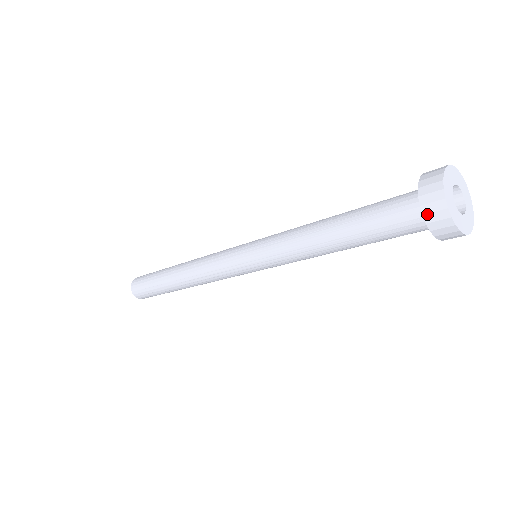
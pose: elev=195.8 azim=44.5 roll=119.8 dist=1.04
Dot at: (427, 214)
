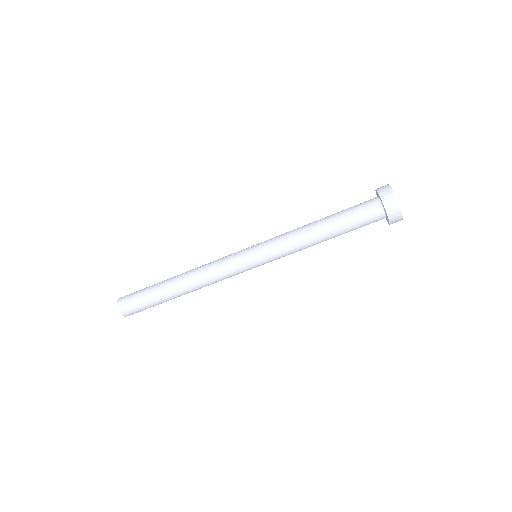
Dot at: (380, 190)
